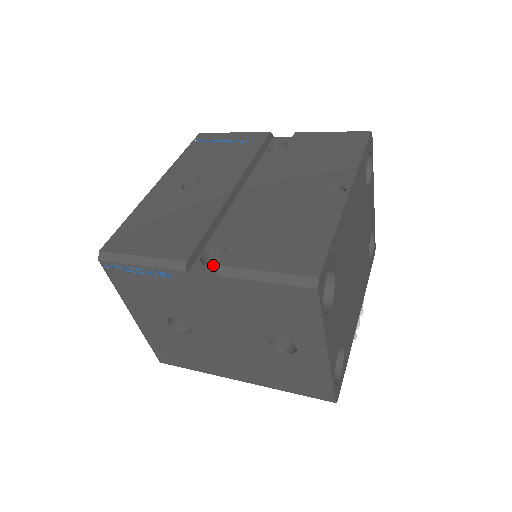
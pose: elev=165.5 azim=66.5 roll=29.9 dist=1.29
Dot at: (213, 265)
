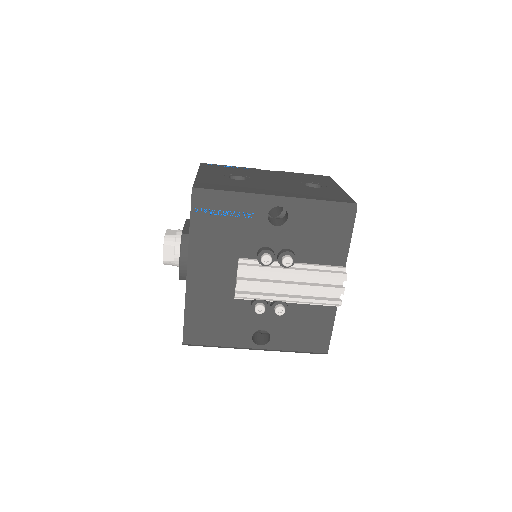
Dot at: occluded
